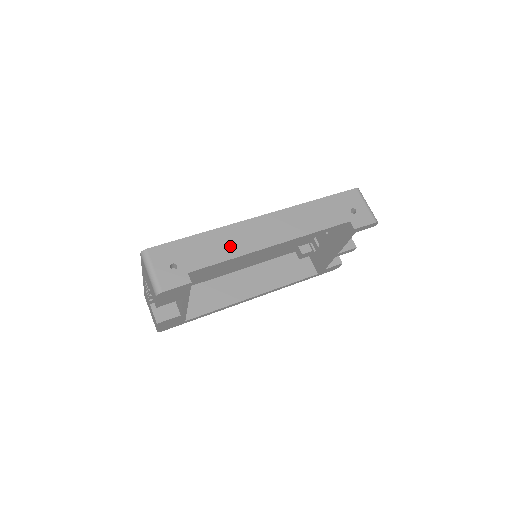
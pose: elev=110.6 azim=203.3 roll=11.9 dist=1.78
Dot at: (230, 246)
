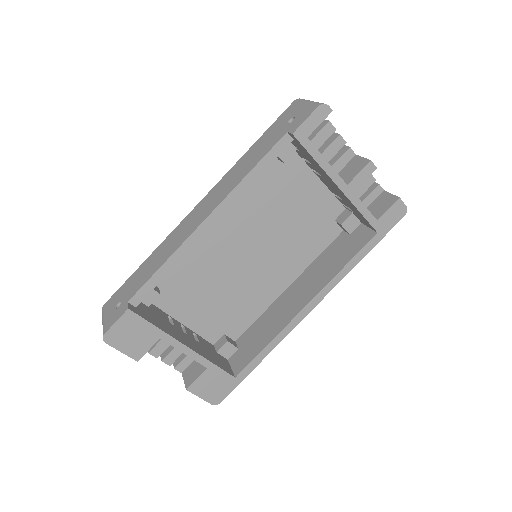
Dot at: (166, 252)
